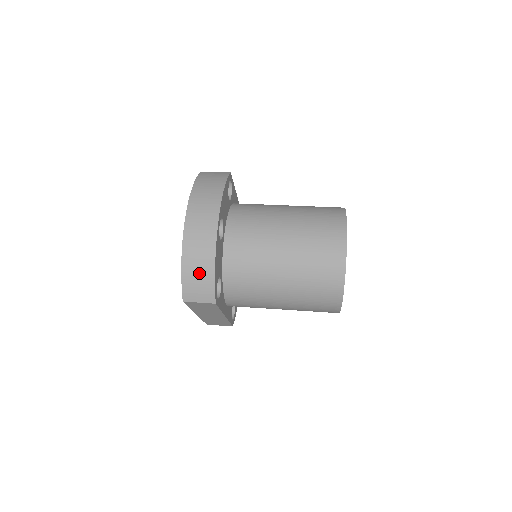
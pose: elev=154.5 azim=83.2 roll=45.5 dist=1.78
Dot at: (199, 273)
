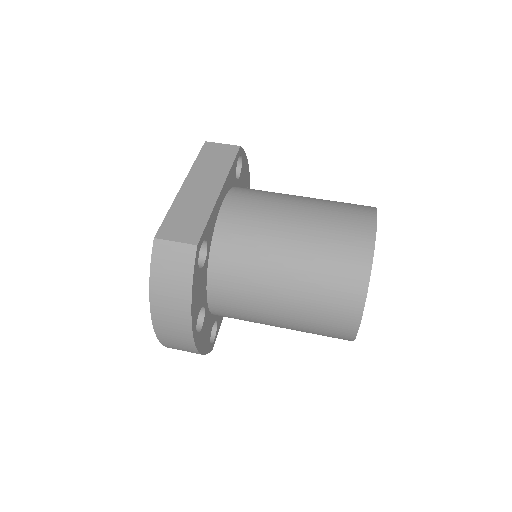
Dot at: occluded
